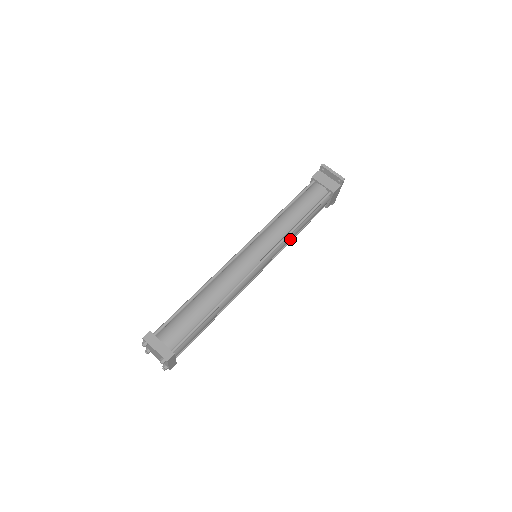
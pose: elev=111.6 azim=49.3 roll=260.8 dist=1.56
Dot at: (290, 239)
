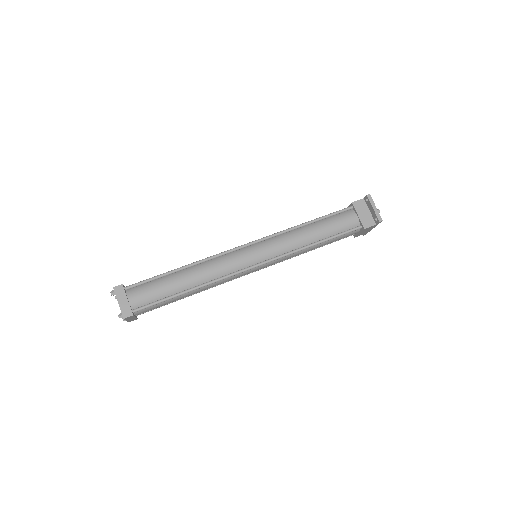
Dot at: (297, 254)
